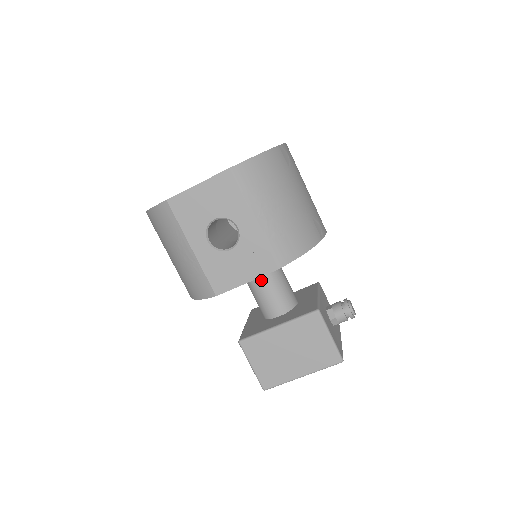
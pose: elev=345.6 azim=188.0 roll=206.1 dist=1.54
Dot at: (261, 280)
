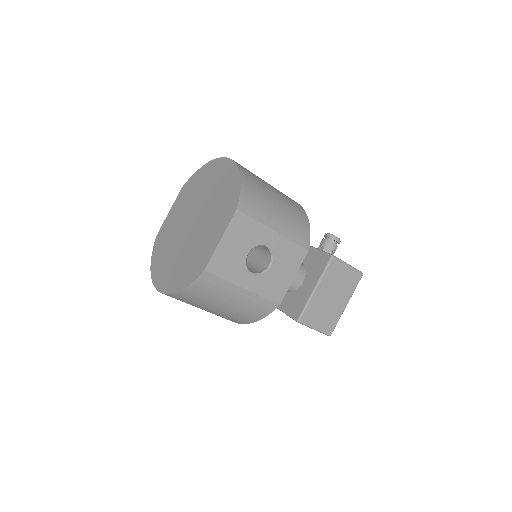
Dot at: occluded
